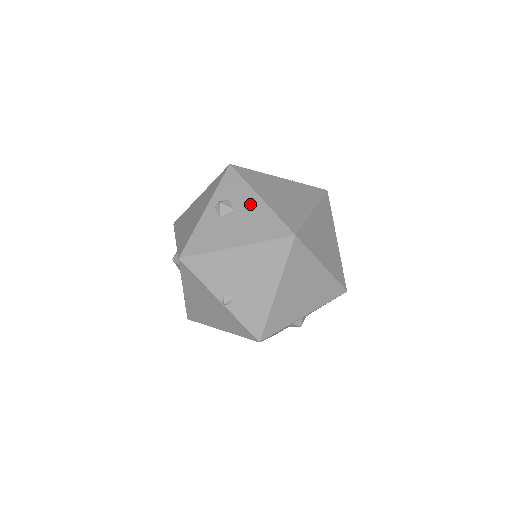
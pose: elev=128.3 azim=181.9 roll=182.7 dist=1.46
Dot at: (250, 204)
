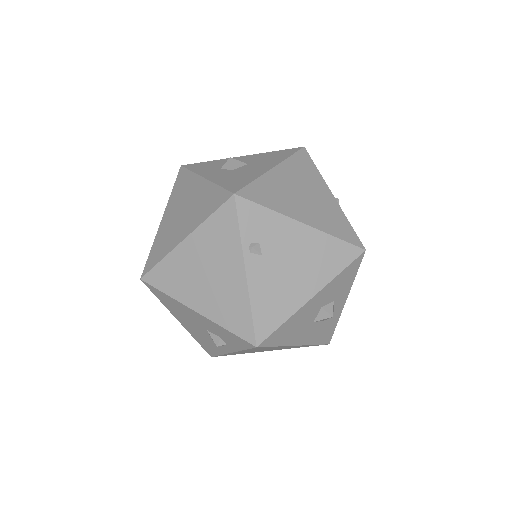
Dot at: occluded
